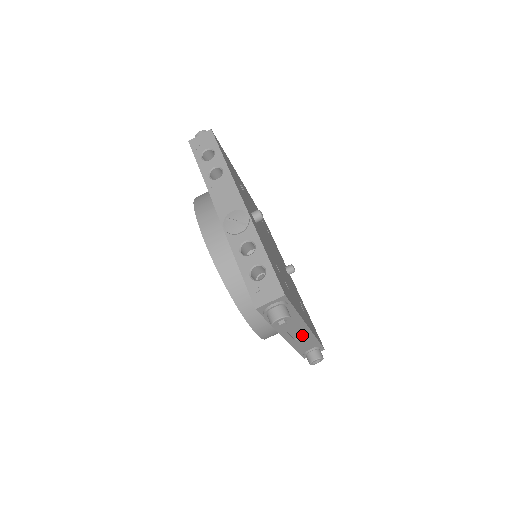
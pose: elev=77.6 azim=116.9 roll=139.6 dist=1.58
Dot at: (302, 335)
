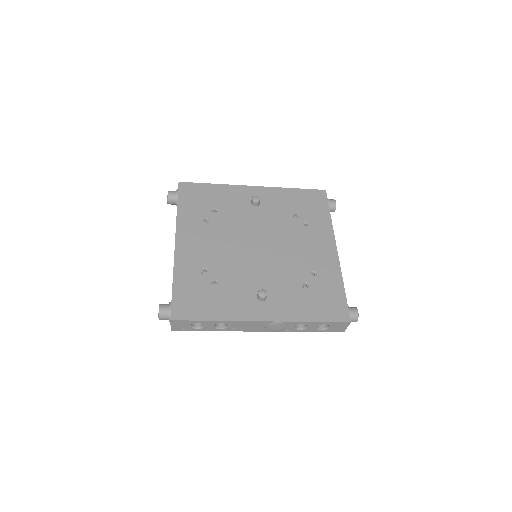
Dot at: occluded
